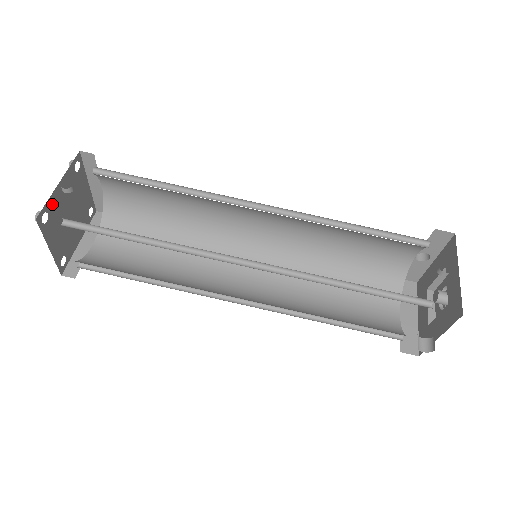
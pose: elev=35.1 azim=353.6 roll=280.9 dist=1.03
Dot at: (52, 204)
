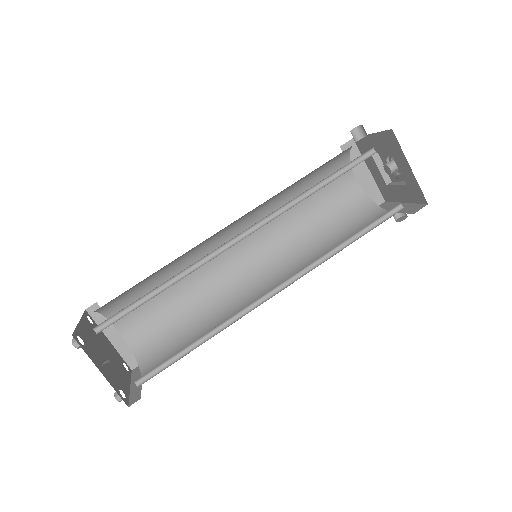
Dot at: (113, 383)
